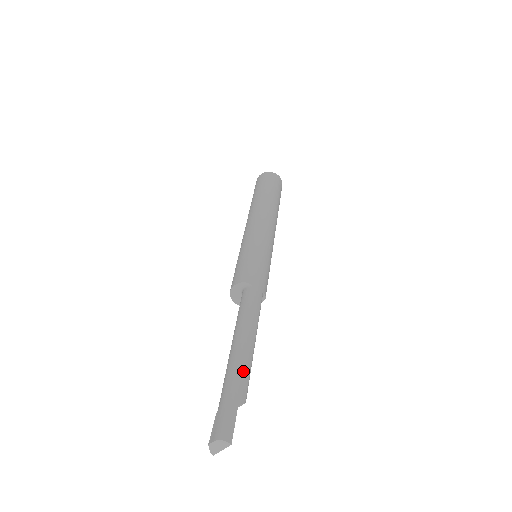
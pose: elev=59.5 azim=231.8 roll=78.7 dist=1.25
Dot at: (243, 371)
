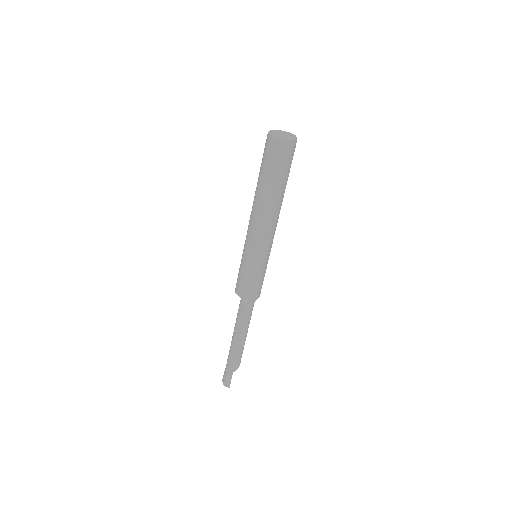
Dot at: (236, 357)
